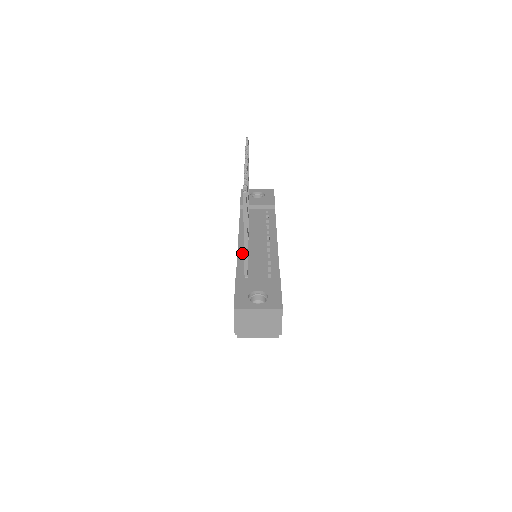
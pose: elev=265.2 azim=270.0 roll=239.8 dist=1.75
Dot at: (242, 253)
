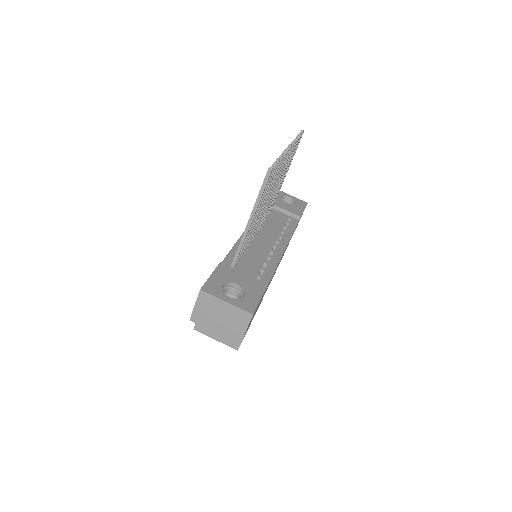
Dot at: occluded
